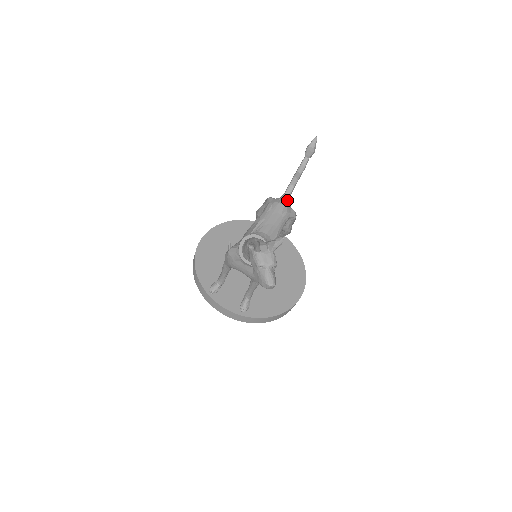
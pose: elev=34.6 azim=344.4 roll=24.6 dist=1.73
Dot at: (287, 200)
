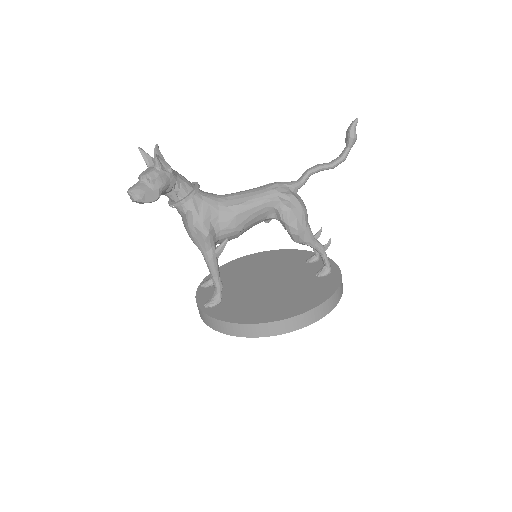
Dot at: (290, 183)
